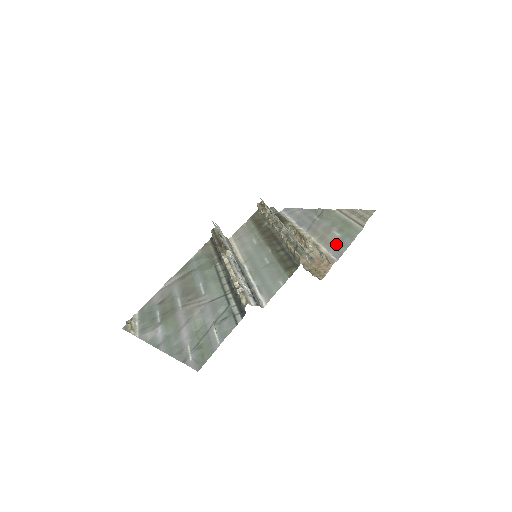
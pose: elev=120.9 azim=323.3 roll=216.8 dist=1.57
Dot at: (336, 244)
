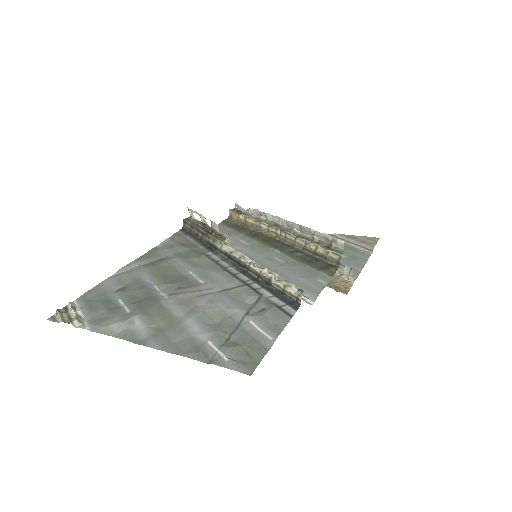
Dot at: (345, 263)
